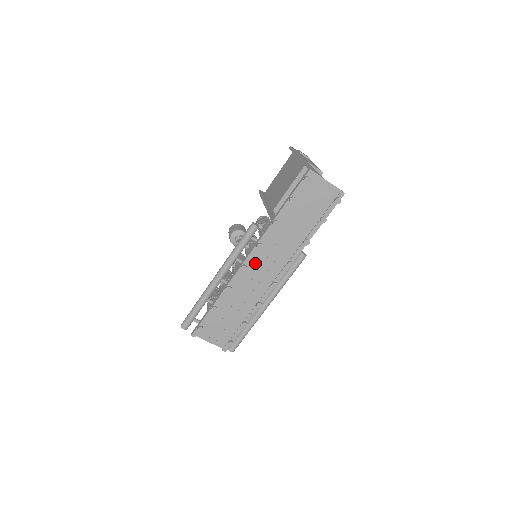
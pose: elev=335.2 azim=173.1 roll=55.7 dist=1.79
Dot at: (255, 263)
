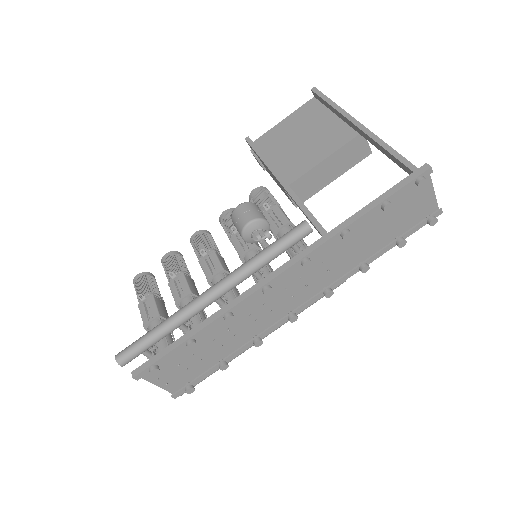
Dot at: (281, 283)
